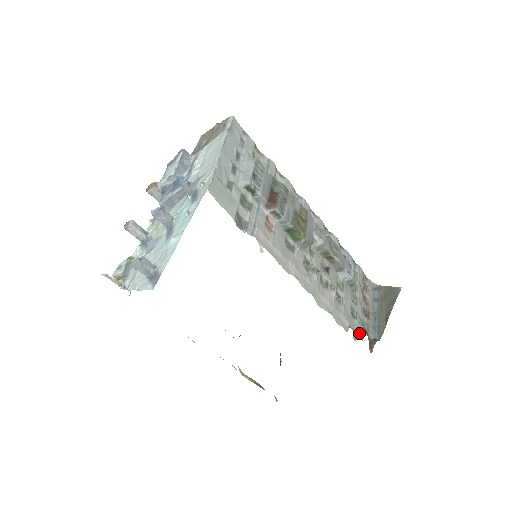
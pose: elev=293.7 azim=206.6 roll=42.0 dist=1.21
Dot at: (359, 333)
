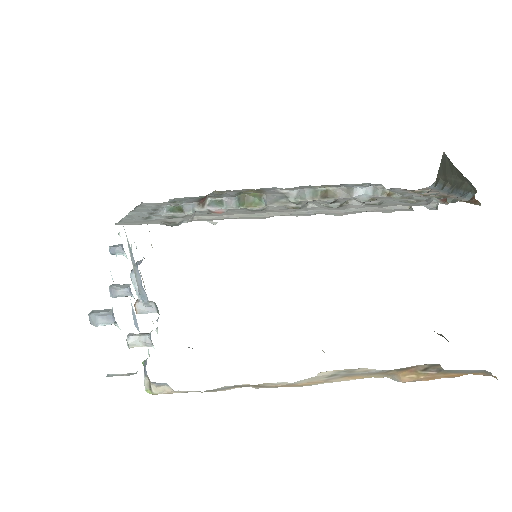
Dot at: (434, 203)
